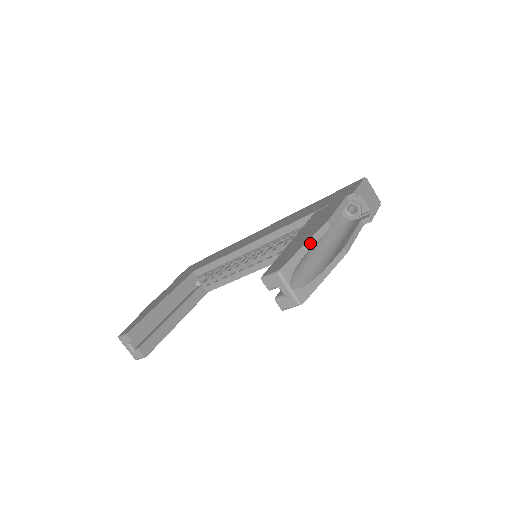
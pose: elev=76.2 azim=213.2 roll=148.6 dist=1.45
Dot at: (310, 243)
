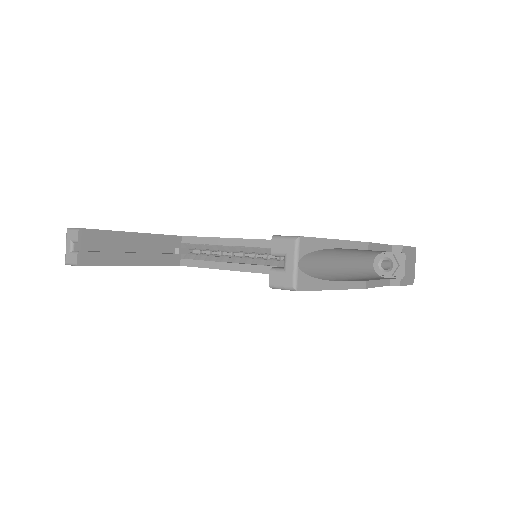
Dot at: (342, 244)
